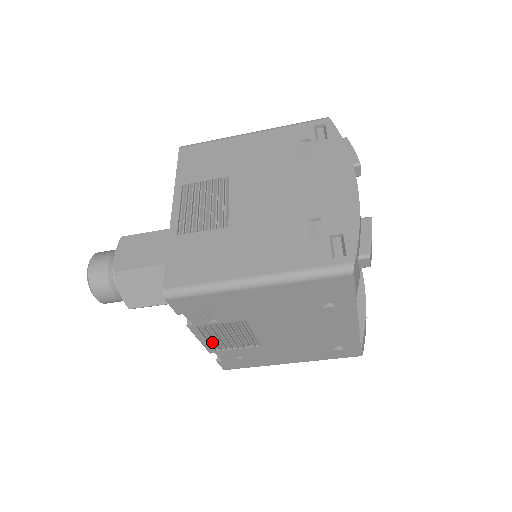
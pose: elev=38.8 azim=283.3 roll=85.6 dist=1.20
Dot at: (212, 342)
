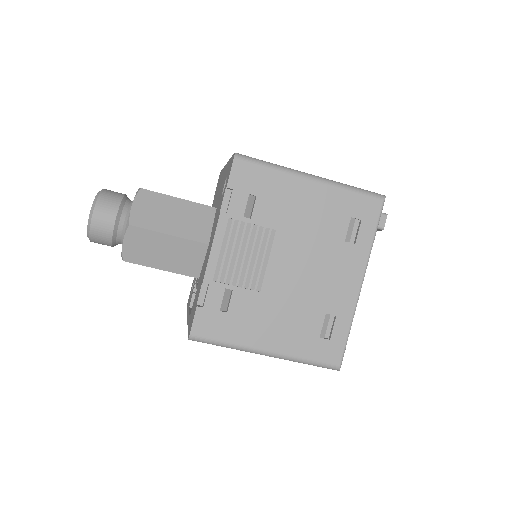
Dot at: (218, 262)
